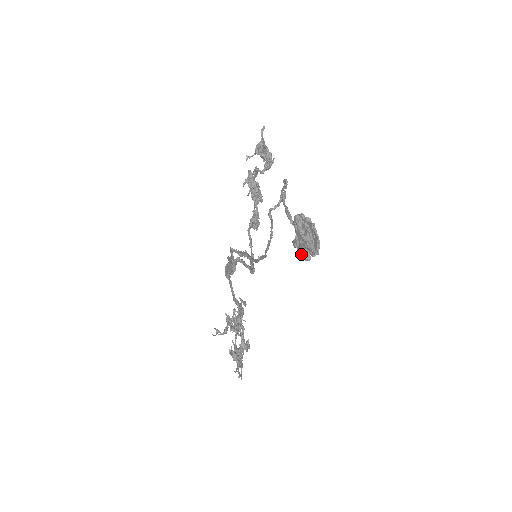
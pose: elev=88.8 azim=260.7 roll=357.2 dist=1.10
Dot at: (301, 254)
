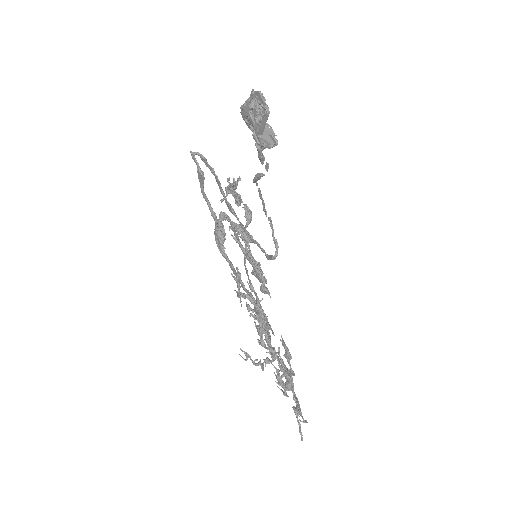
Dot at: (264, 144)
